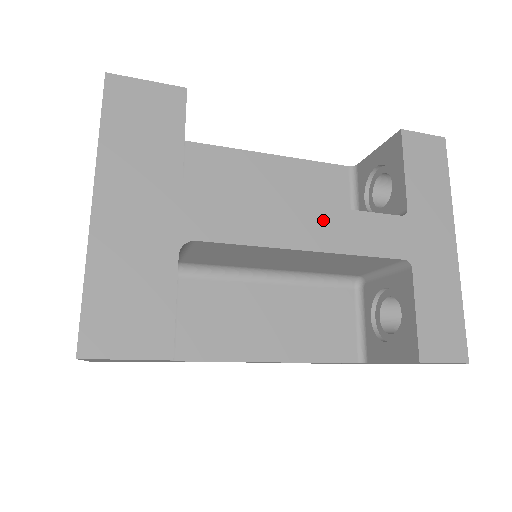
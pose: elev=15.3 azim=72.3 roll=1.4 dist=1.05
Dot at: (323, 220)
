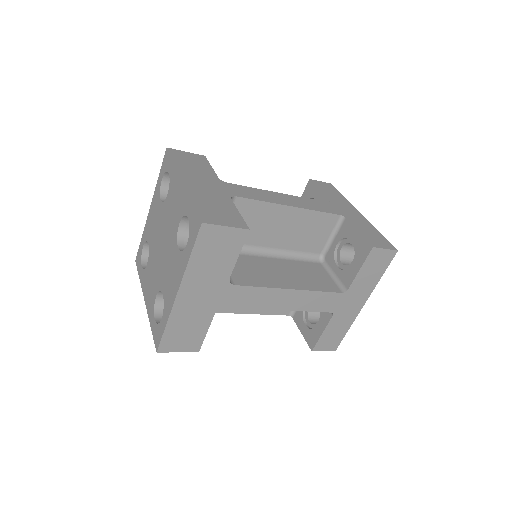
Dot at: (293, 199)
